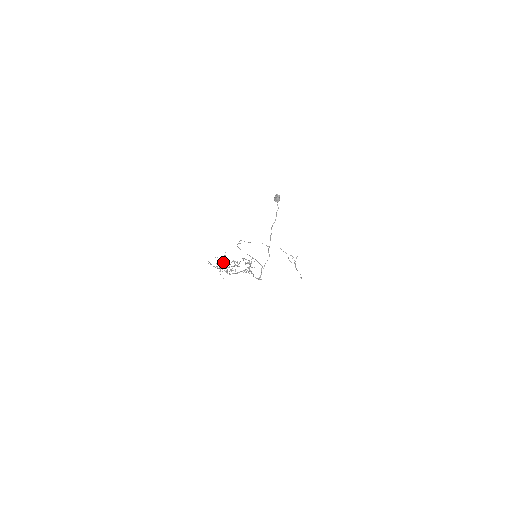
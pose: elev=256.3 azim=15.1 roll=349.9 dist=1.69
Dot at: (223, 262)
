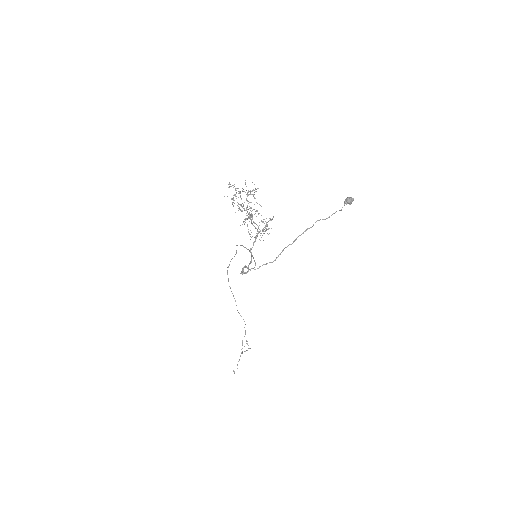
Dot at: (247, 194)
